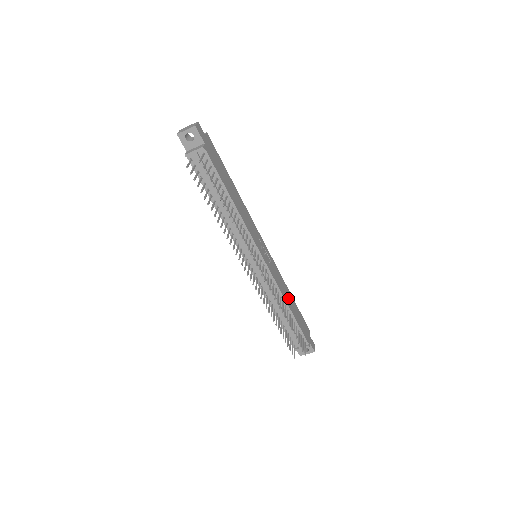
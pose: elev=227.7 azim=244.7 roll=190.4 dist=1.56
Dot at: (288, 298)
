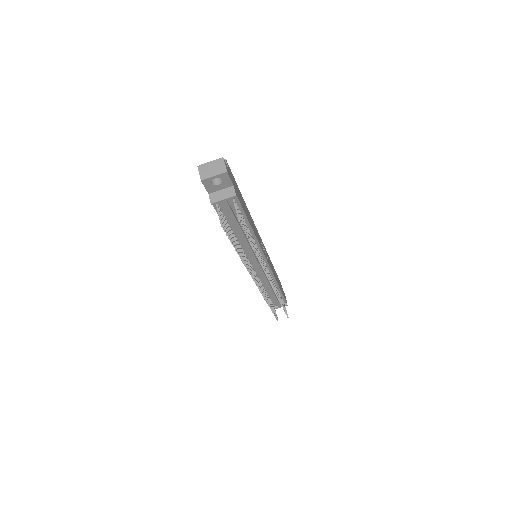
Dot at: occluded
